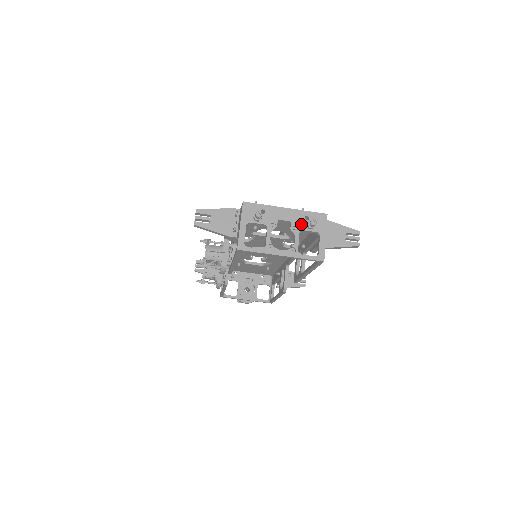
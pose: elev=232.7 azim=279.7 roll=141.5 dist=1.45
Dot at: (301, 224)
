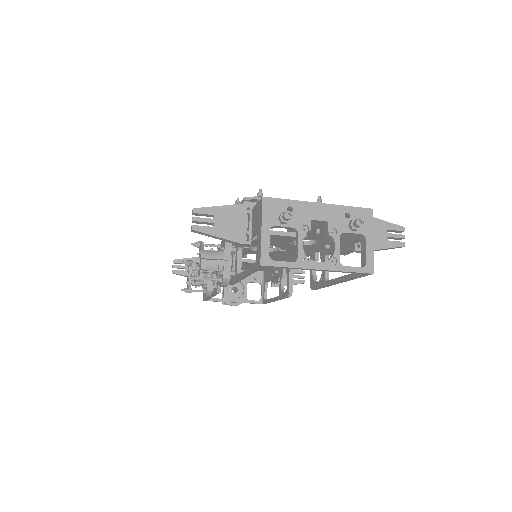
Dot at: (341, 224)
